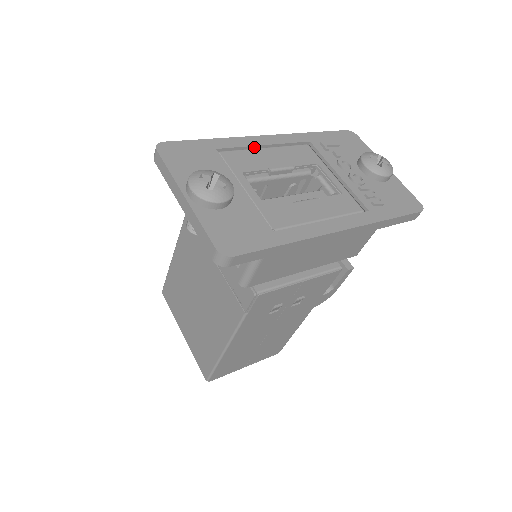
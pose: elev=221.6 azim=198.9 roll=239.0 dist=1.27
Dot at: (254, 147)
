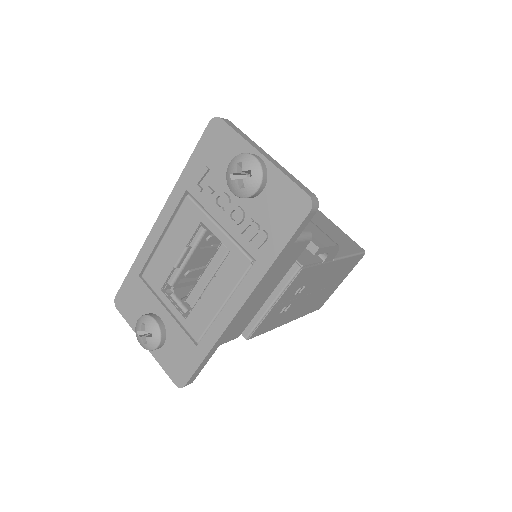
Dot at: (156, 245)
